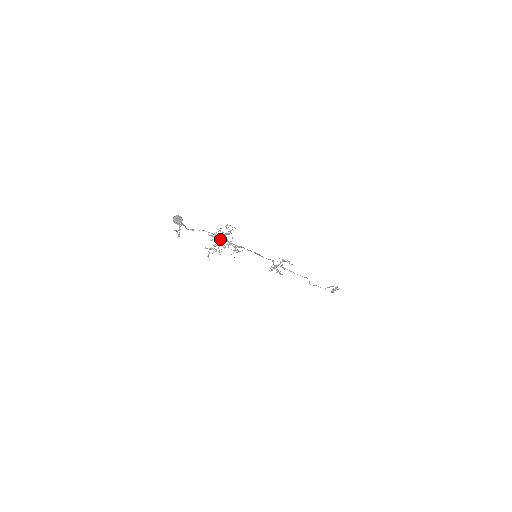
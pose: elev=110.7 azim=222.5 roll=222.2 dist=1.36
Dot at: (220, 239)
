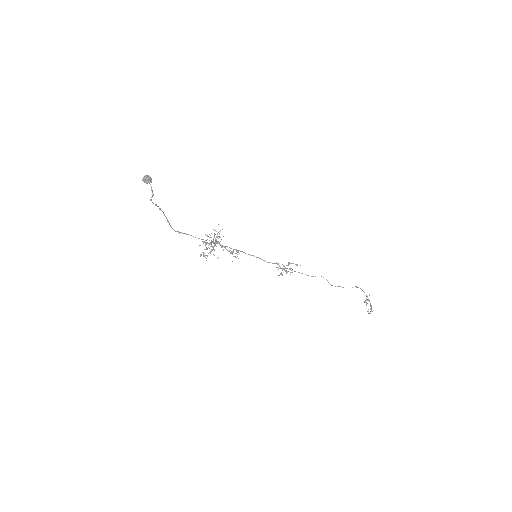
Dot at: (212, 242)
